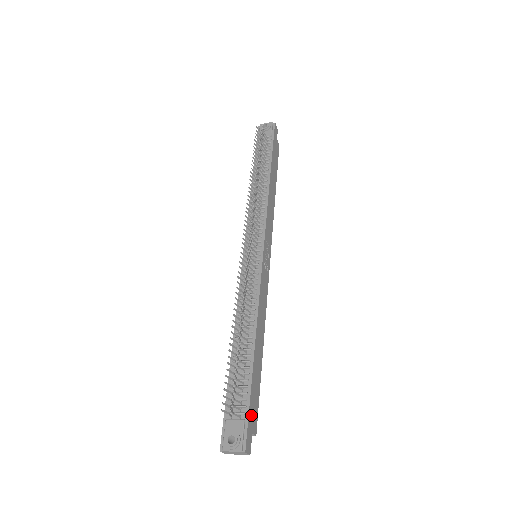
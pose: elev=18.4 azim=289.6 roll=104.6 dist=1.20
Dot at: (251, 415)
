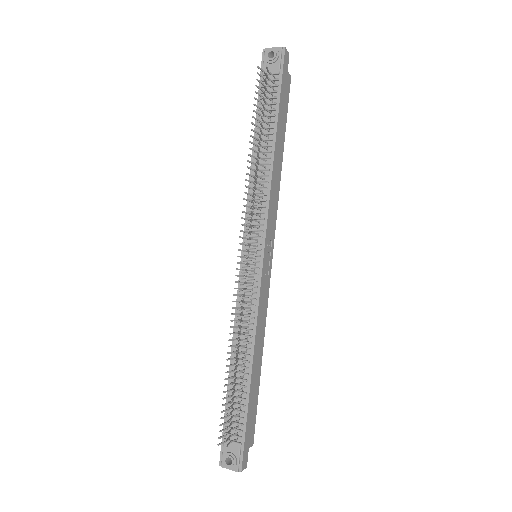
Dot at: (247, 435)
